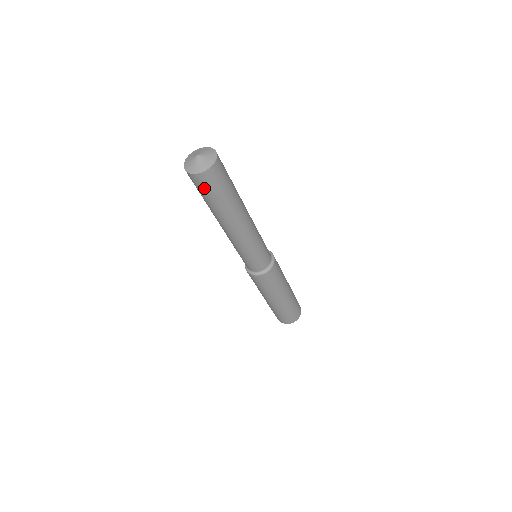
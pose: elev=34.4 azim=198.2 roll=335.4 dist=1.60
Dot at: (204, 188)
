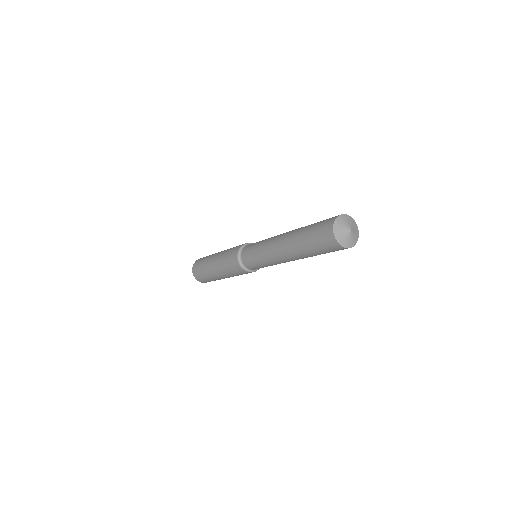
Dot at: (325, 246)
